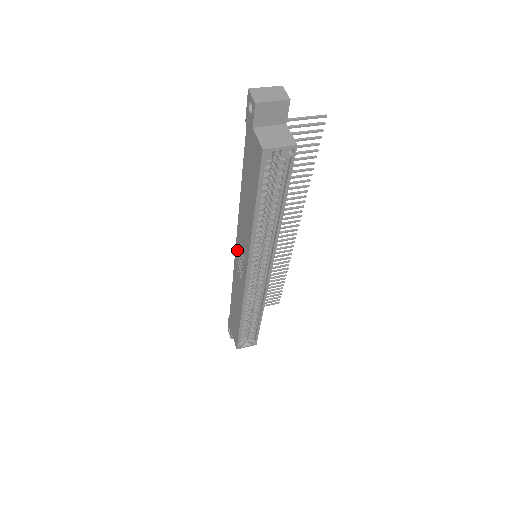
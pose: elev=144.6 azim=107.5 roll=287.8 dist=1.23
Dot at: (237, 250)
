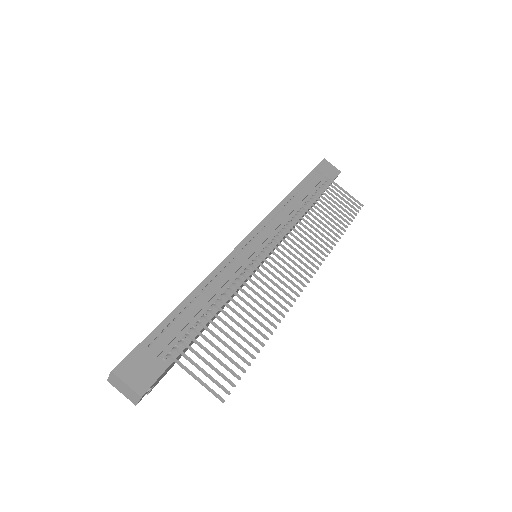
Dot at: occluded
